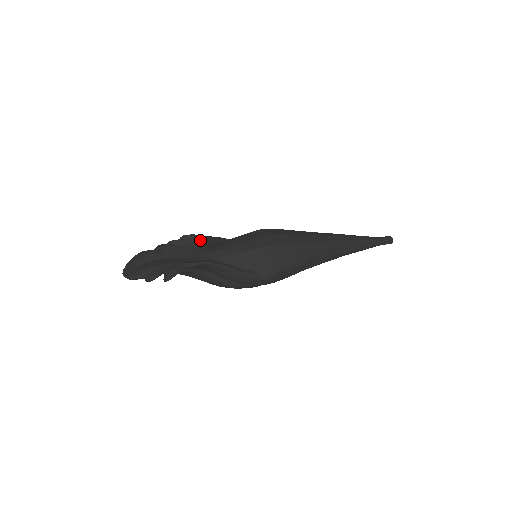
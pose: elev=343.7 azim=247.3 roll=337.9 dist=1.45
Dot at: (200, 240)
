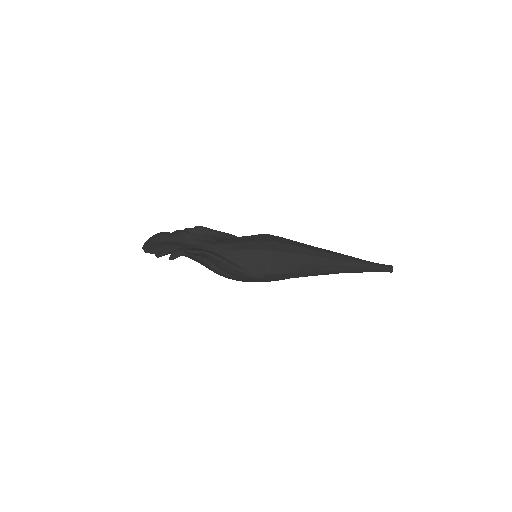
Dot at: (209, 233)
